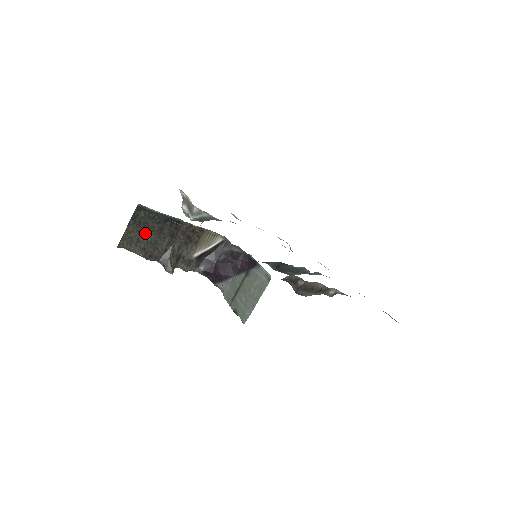
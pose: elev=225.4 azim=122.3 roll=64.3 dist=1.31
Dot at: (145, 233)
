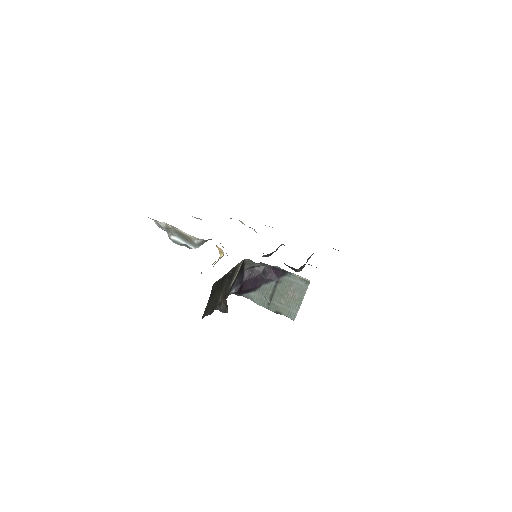
Dot at: (213, 297)
